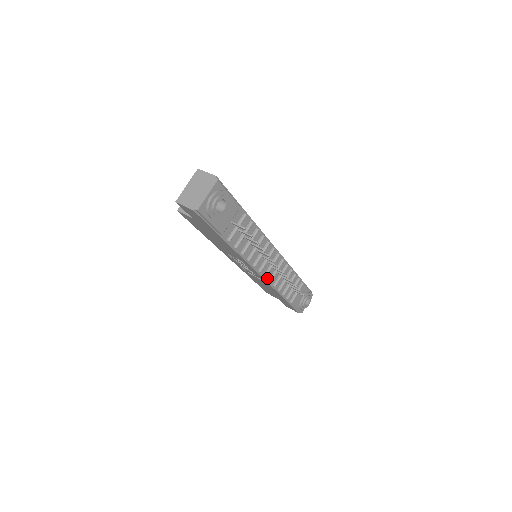
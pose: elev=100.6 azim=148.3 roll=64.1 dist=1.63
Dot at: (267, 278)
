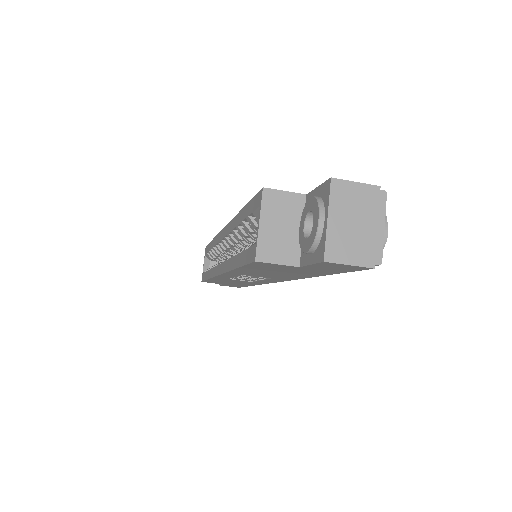
Dot at: occluded
